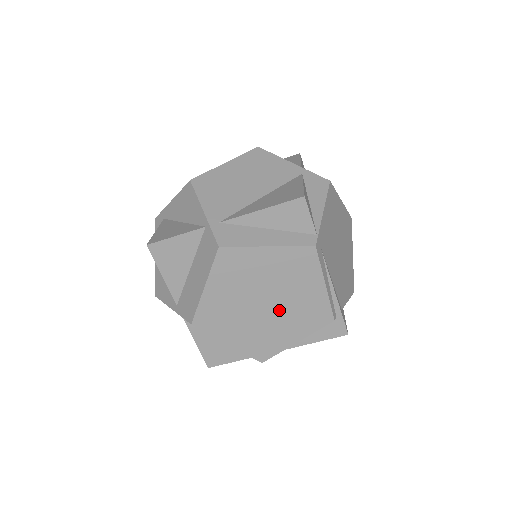
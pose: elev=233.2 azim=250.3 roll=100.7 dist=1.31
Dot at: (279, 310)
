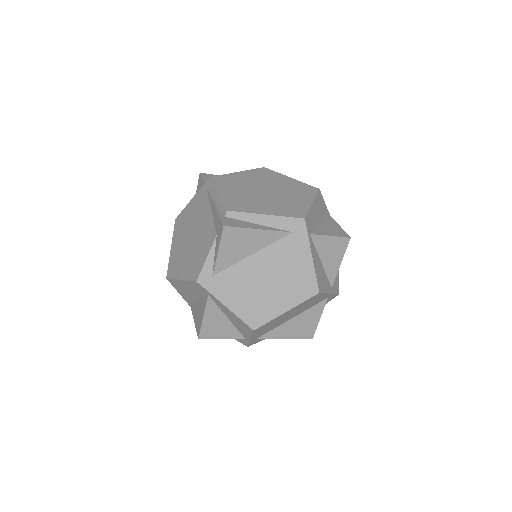
Dot at: occluded
